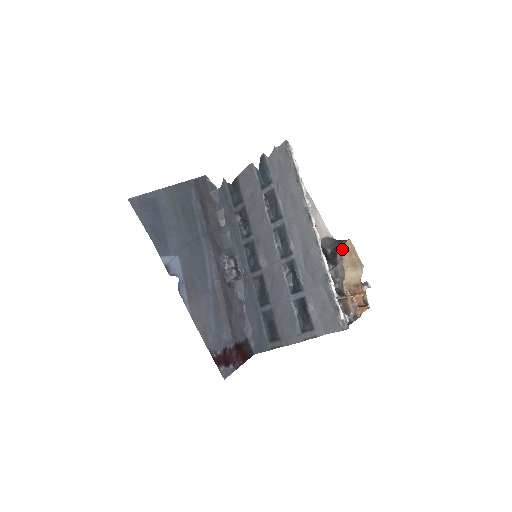
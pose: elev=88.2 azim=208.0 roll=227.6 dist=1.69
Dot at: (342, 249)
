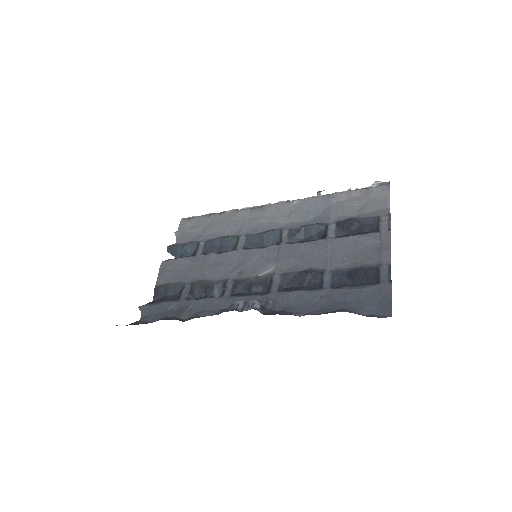
Dot at: occluded
